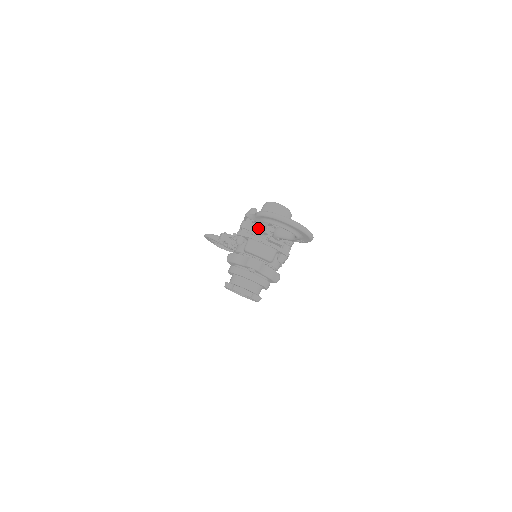
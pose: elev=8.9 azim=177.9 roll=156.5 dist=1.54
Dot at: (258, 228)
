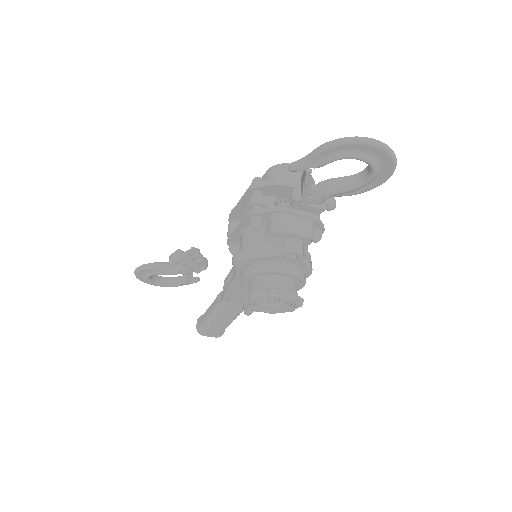
Dot at: (275, 201)
